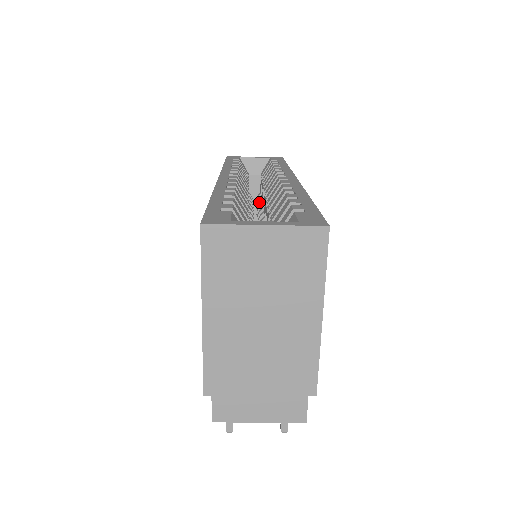
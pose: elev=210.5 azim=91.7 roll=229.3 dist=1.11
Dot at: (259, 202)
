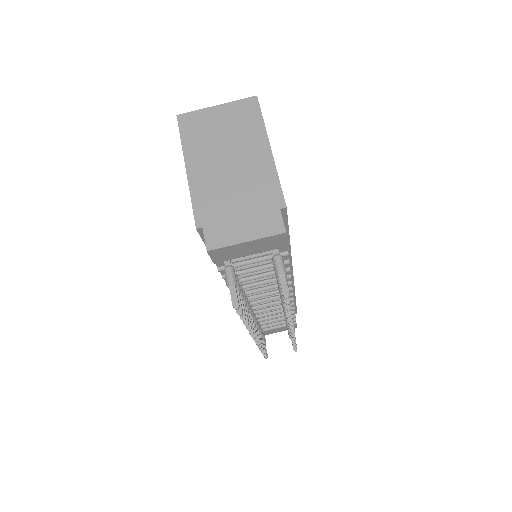
Dot at: occluded
